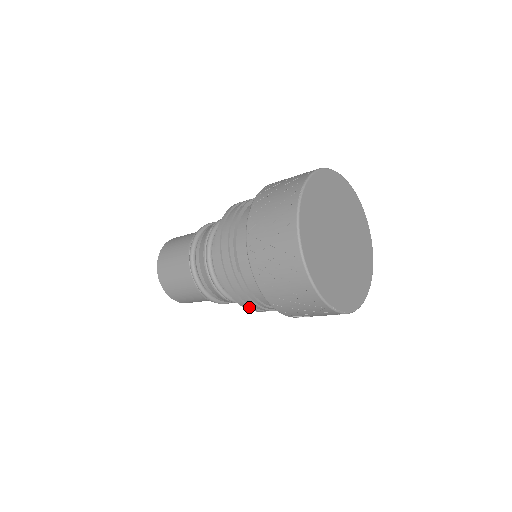
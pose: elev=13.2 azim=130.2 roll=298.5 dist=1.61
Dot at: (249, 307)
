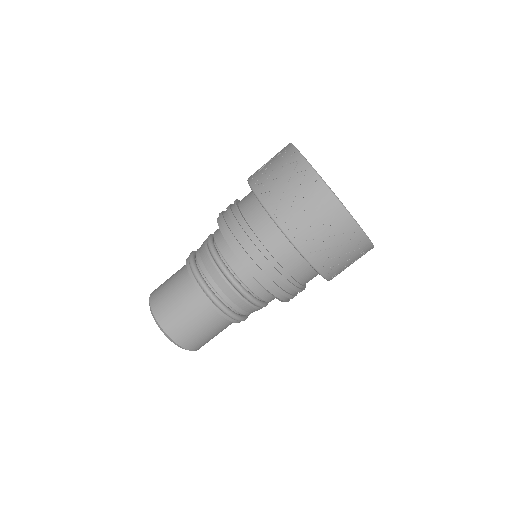
Dot at: (268, 278)
